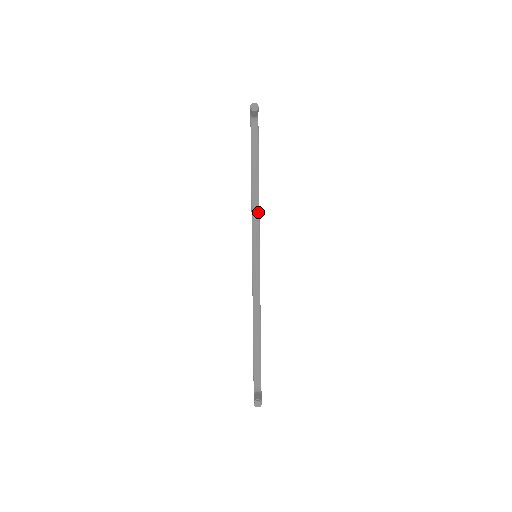
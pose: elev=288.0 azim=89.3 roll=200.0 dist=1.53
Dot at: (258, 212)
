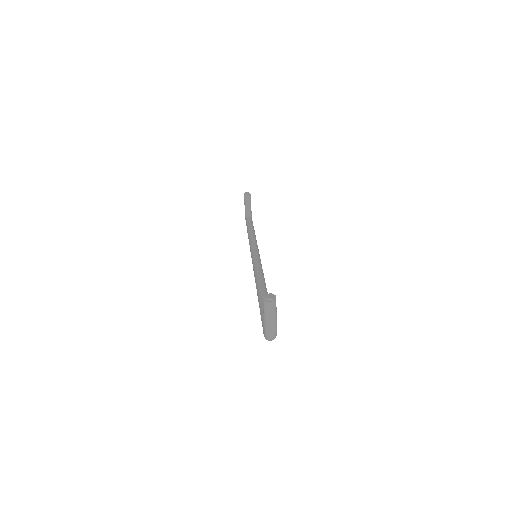
Dot at: (256, 241)
